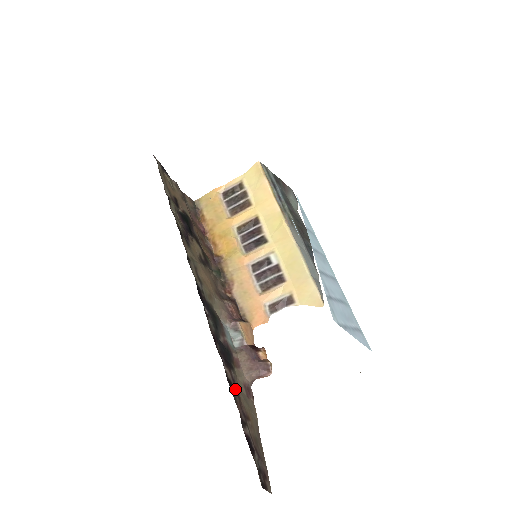
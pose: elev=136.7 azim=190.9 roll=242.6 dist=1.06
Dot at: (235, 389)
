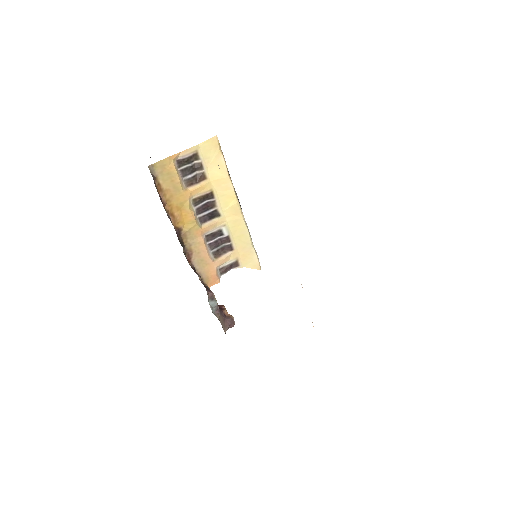
Dot at: occluded
